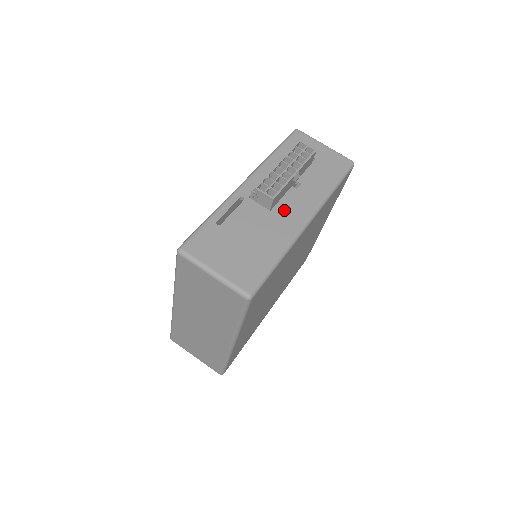
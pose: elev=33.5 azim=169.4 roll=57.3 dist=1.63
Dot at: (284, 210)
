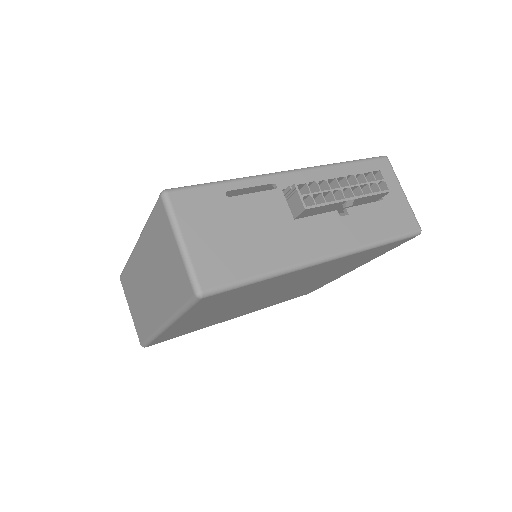
Dot at: (309, 229)
